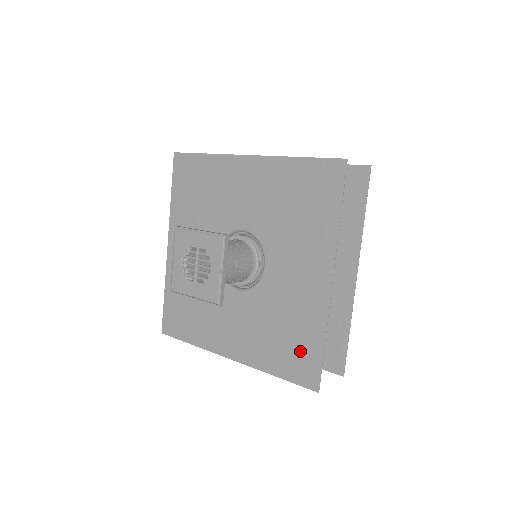
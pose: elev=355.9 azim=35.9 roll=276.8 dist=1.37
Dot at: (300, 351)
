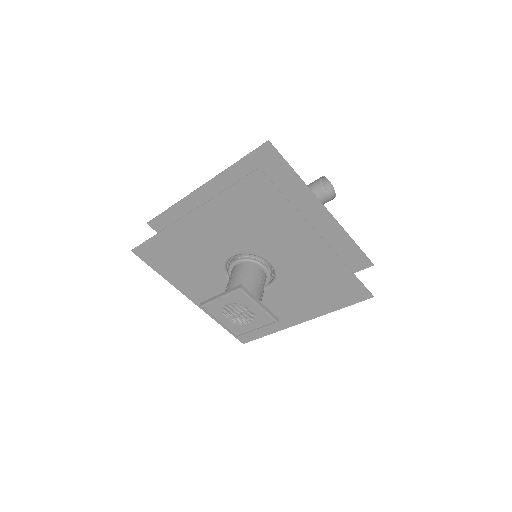
Dot at: occluded
